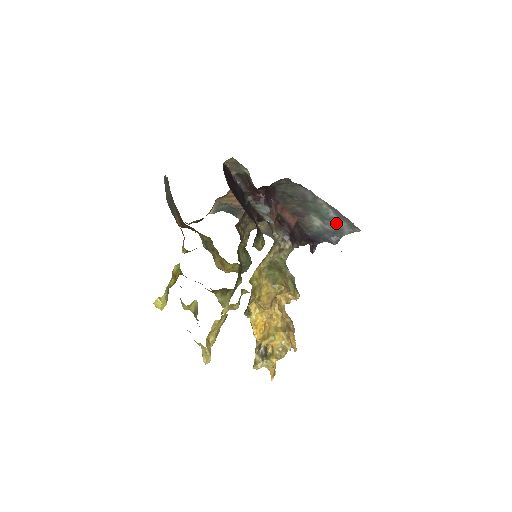
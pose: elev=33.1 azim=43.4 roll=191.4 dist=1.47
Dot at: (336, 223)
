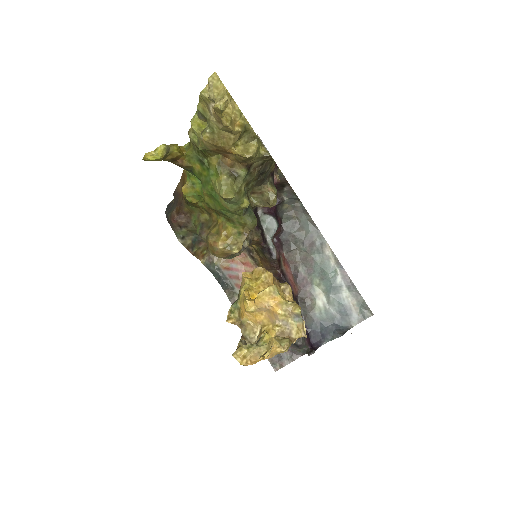
Dot at: (343, 300)
